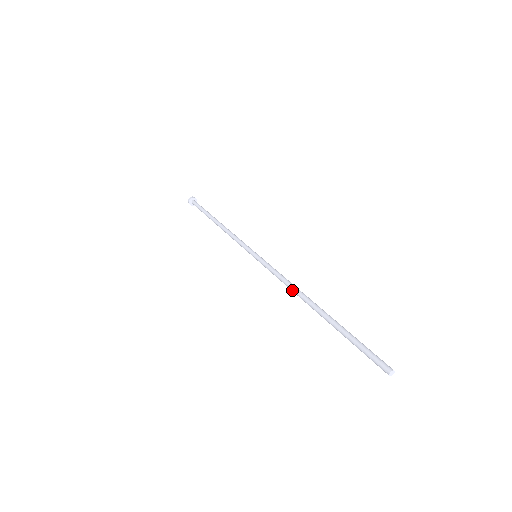
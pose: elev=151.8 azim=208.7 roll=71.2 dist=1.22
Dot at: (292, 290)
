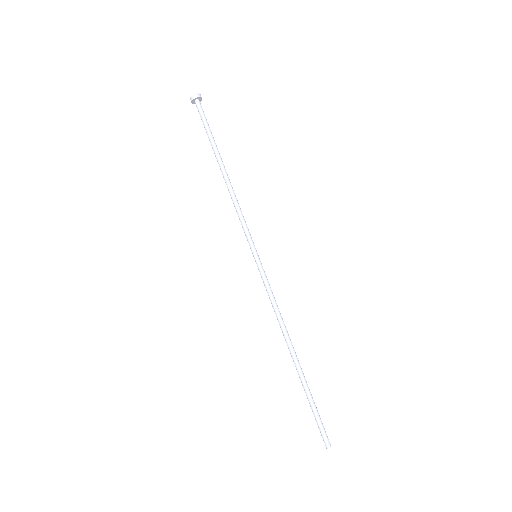
Dot at: (280, 326)
